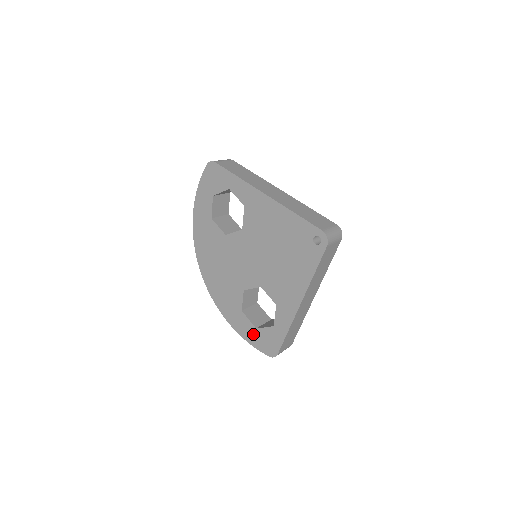
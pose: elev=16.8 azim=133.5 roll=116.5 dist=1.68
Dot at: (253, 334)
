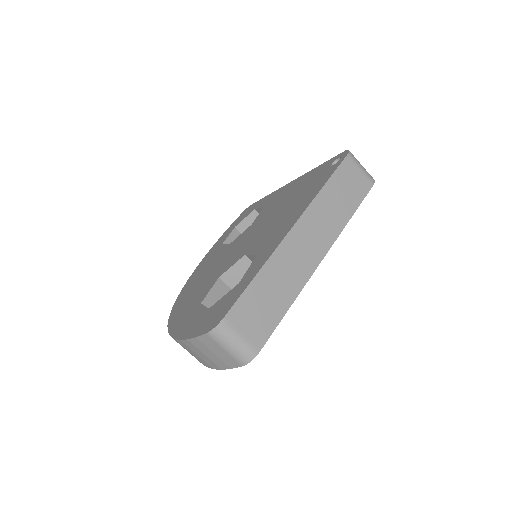
Dot at: (199, 320)
